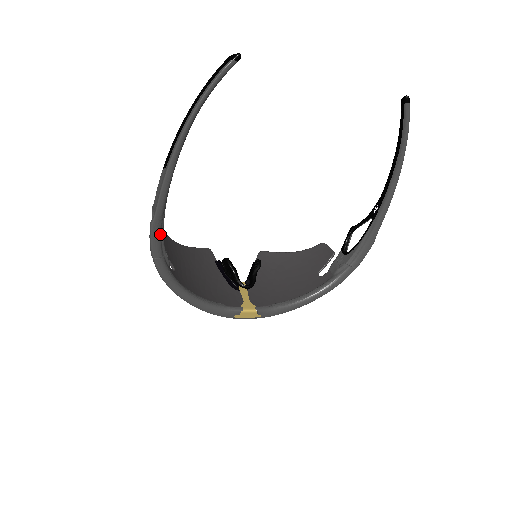
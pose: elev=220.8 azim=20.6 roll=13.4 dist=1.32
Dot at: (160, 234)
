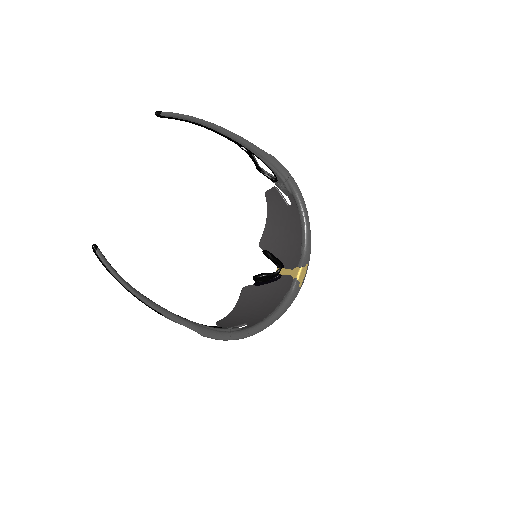
Dot at: (212, 331)
